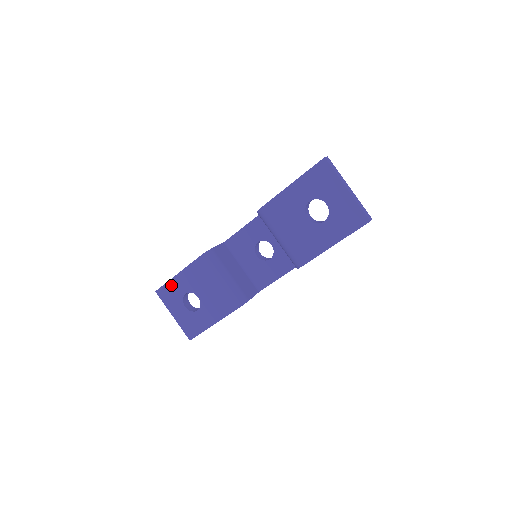
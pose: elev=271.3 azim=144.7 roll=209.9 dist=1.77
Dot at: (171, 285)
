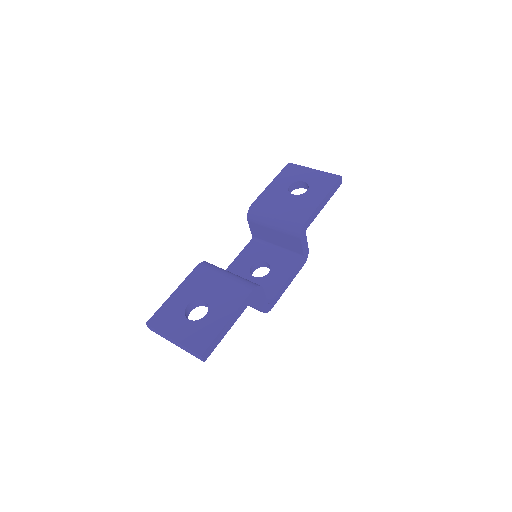
Dot at: (167, 306)
